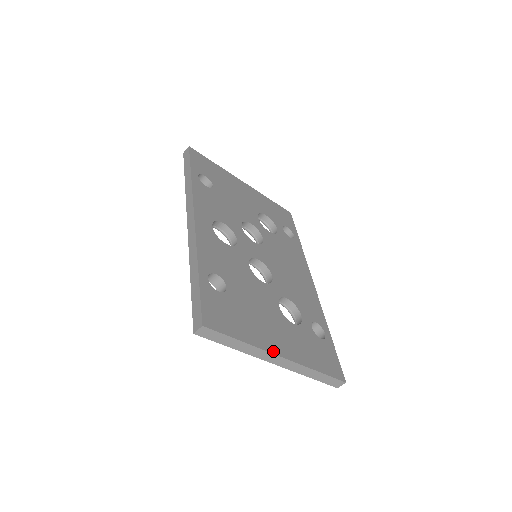
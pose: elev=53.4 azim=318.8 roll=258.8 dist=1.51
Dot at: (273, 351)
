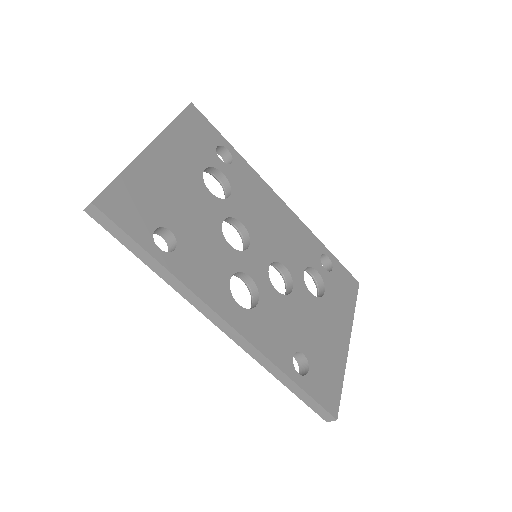
Dot at: (347, 349)
